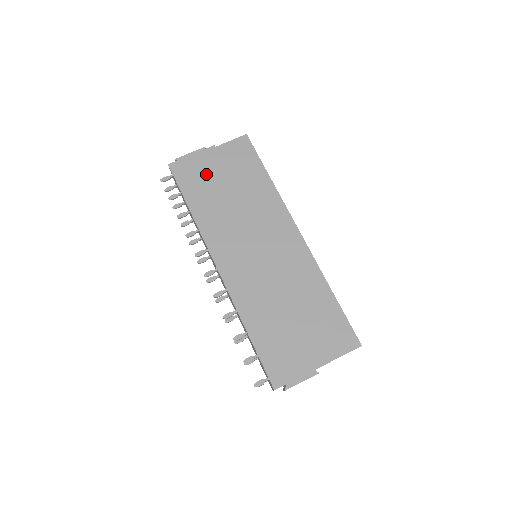
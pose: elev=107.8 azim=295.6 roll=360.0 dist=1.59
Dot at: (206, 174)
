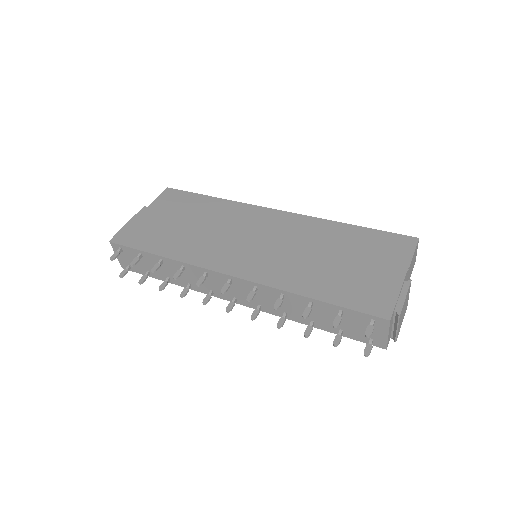
Dot at: (154, 226)
